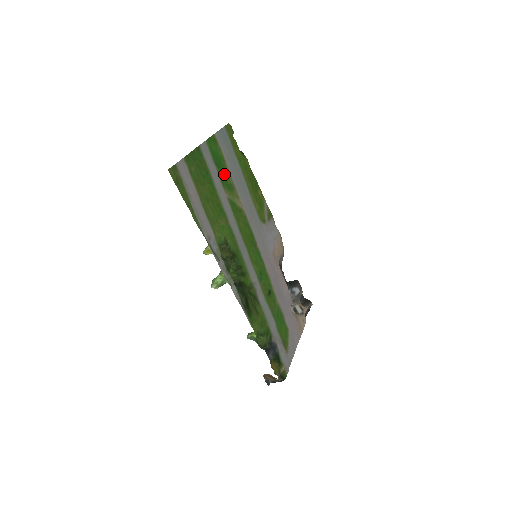
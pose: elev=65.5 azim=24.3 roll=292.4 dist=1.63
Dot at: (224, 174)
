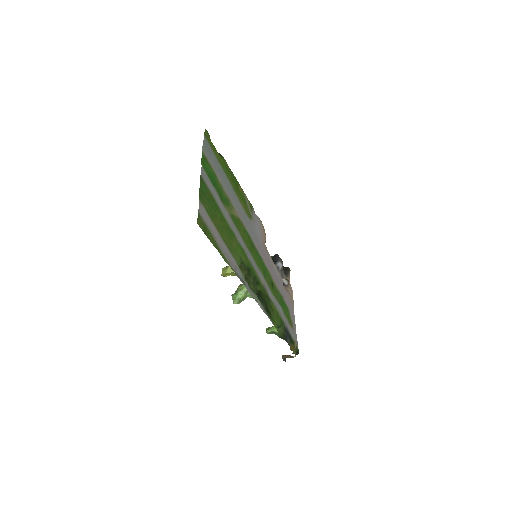
Dot at: (219, 190)
